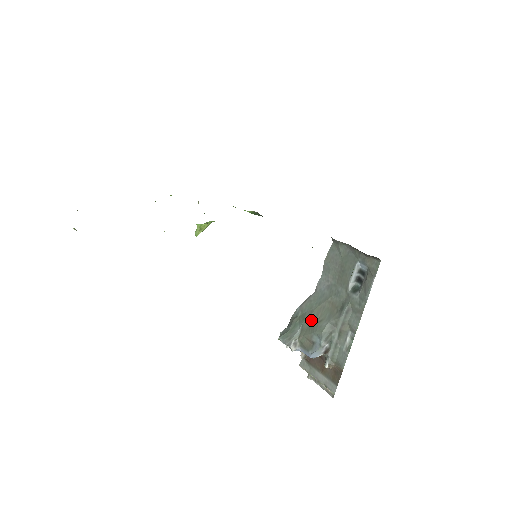
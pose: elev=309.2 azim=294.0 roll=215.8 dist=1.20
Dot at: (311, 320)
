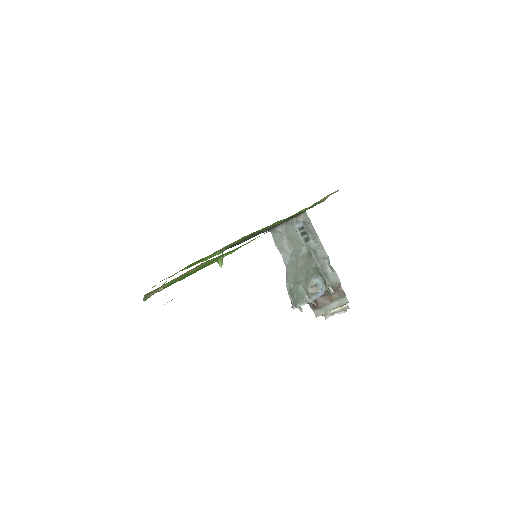
Dot at: (302, 278)
